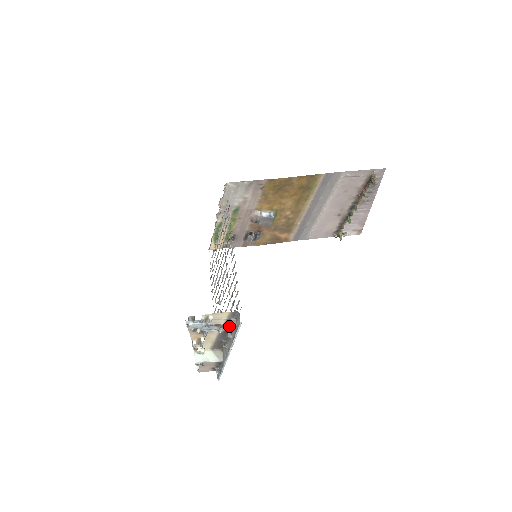
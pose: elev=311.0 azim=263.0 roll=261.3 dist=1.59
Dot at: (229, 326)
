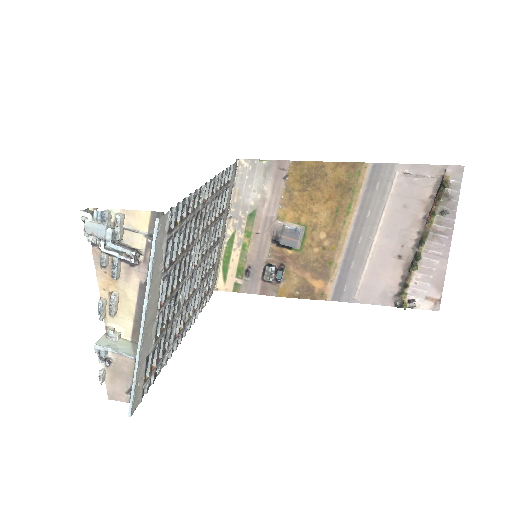
Dot at: occluded
